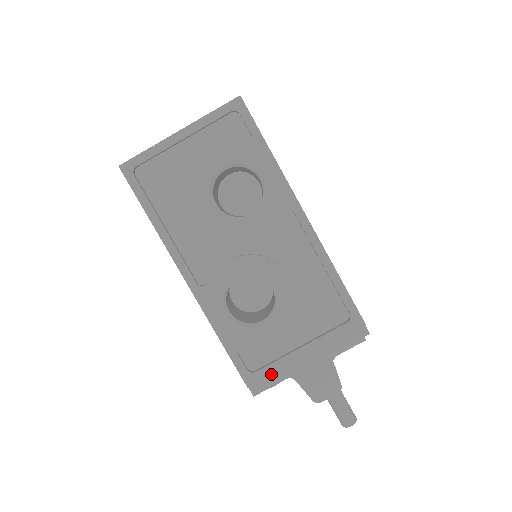
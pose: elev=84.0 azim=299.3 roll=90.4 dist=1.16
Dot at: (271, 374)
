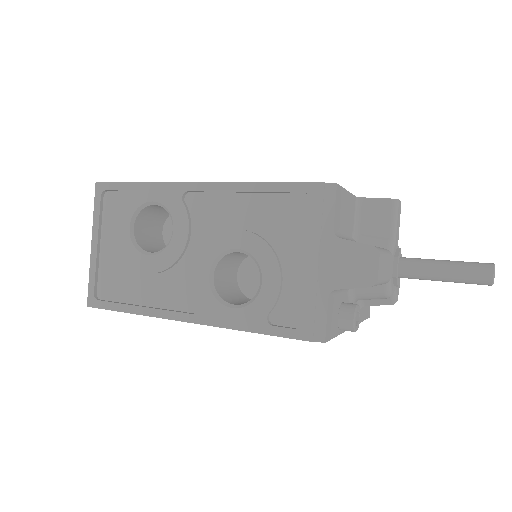
Dot at: (313, 309)
